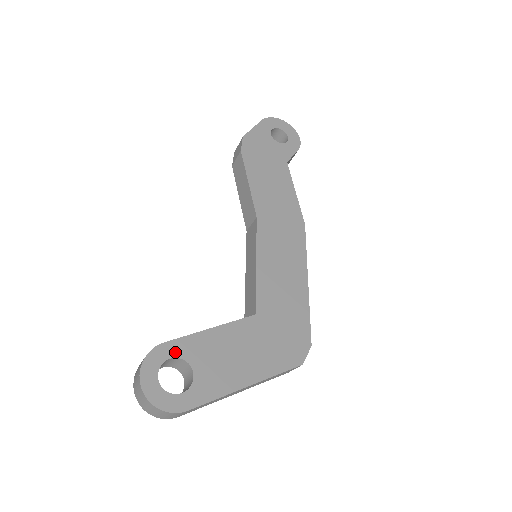
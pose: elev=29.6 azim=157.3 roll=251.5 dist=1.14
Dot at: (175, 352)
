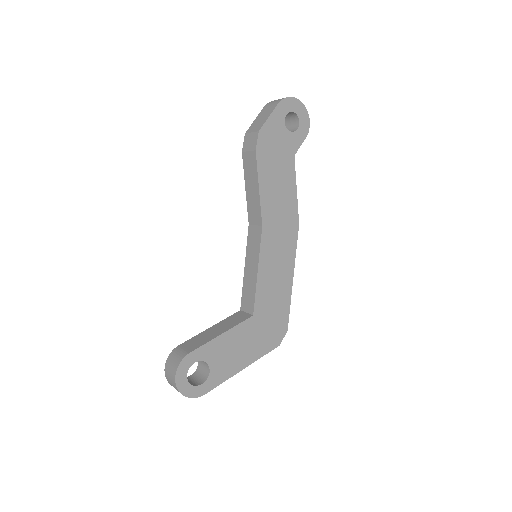
Dot at: (198, 357)
